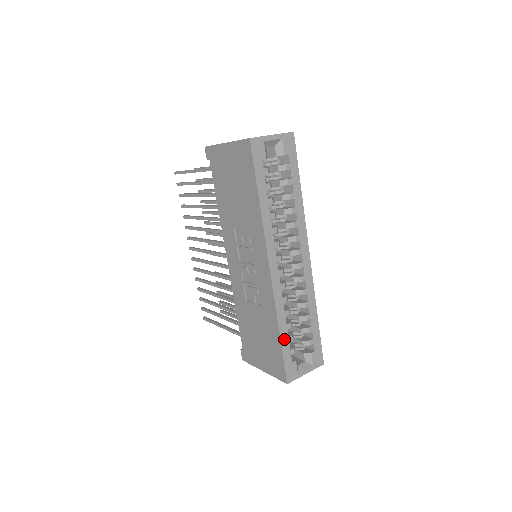
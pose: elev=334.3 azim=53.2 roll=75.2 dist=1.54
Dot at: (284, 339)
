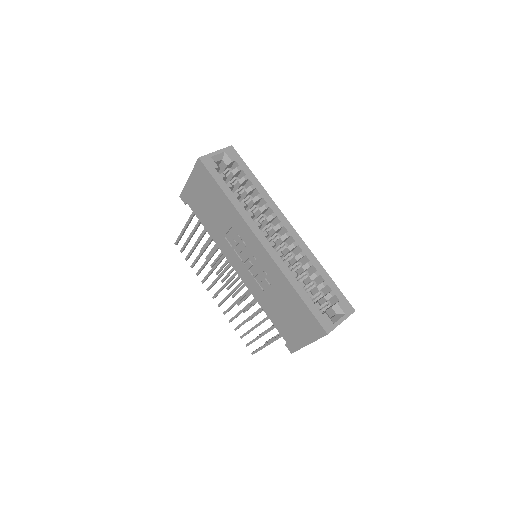
Dot at: (303, 296)
